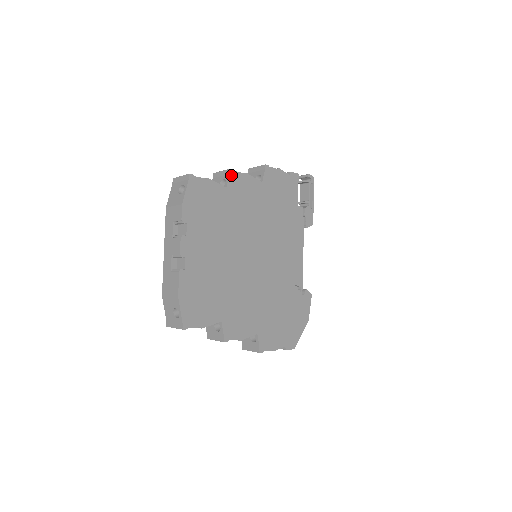
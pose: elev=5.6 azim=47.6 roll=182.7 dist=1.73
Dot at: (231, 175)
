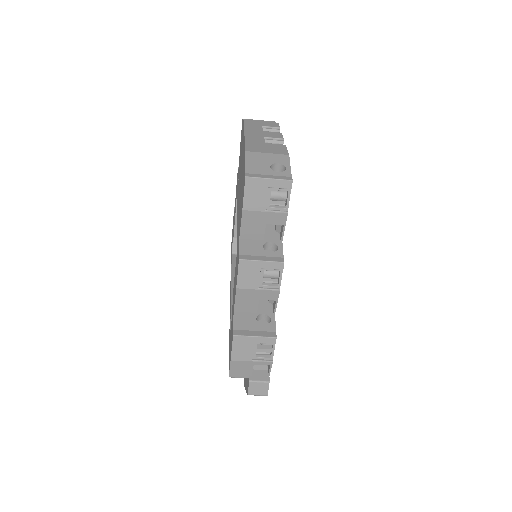
Dot at: occluded
